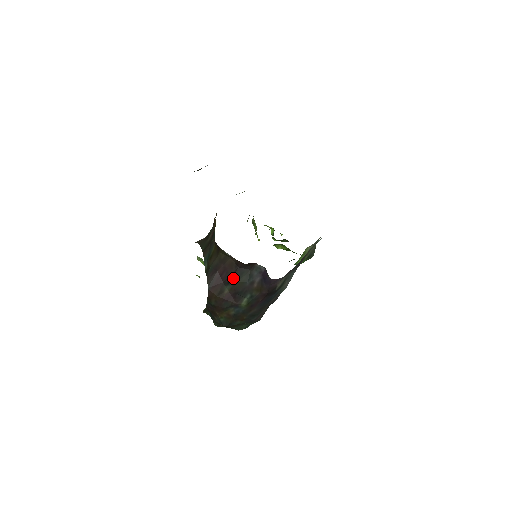
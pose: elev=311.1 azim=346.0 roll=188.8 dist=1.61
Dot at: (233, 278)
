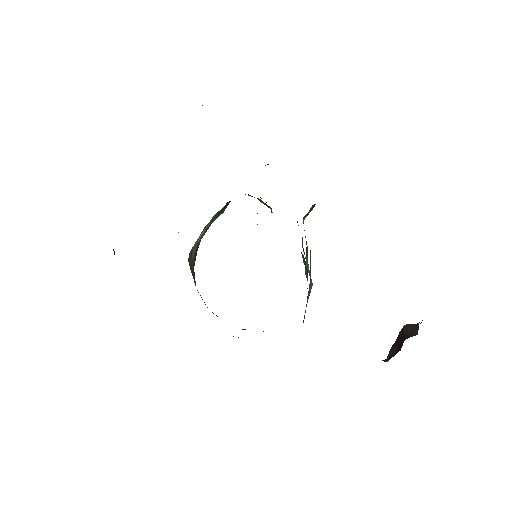
Dot at: occluded
